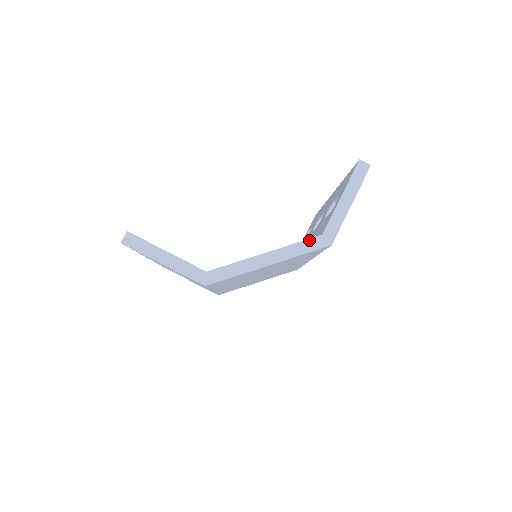
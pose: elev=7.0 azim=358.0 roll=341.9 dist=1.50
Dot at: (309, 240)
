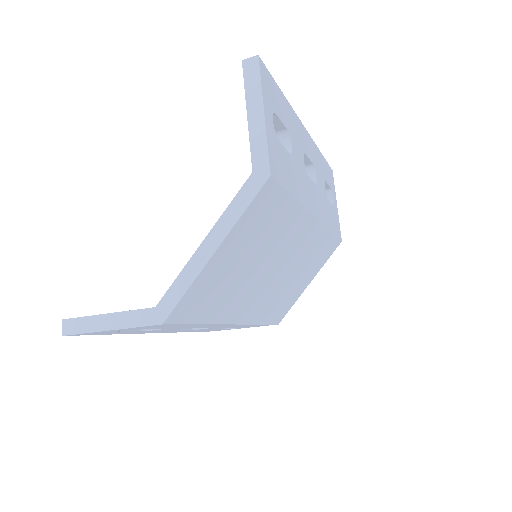
Dot at: (241, 190)
